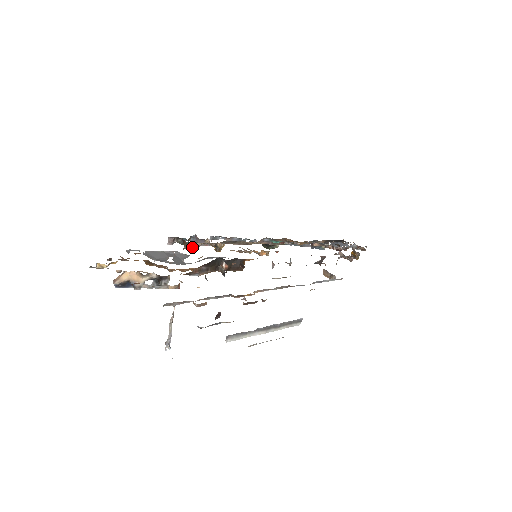
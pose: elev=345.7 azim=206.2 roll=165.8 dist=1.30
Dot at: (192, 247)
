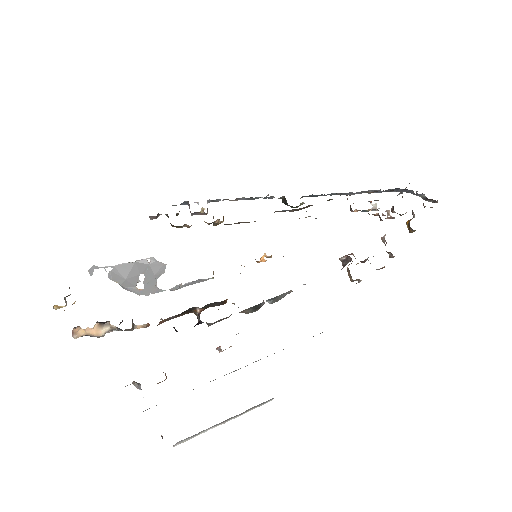
Dot at: (180, 226)
